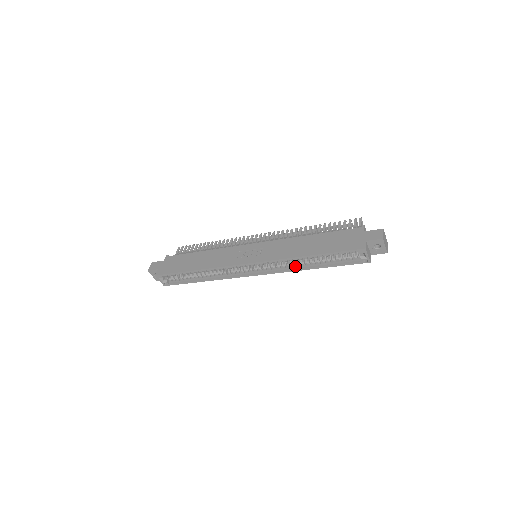
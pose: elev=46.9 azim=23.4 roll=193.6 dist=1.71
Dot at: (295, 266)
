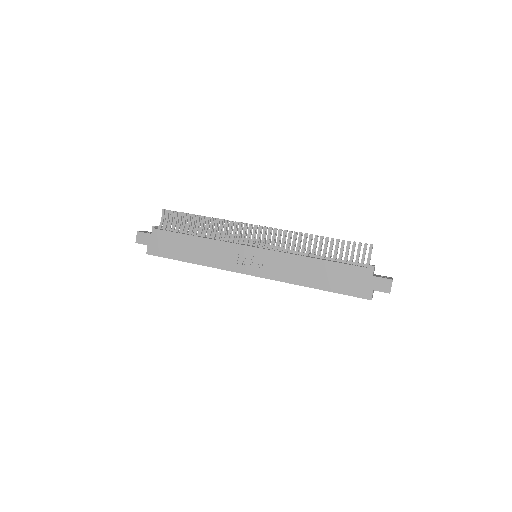
Dot at: occluded
